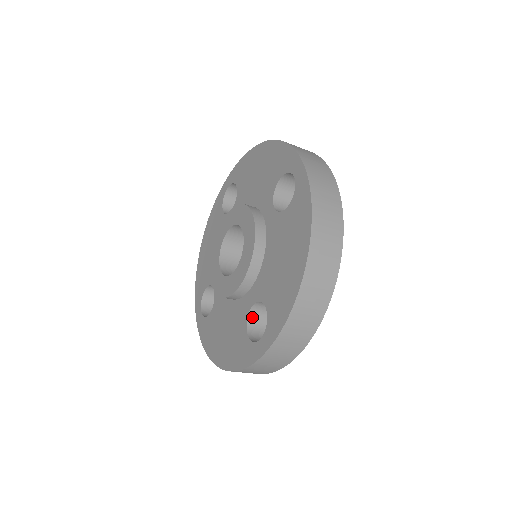
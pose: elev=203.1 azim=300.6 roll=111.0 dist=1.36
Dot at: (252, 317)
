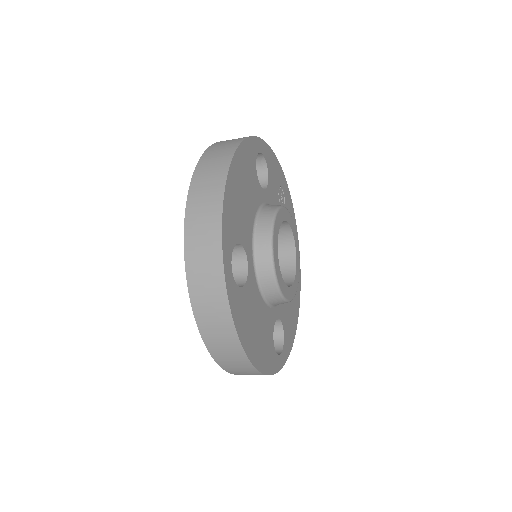
Dot at: occluded
